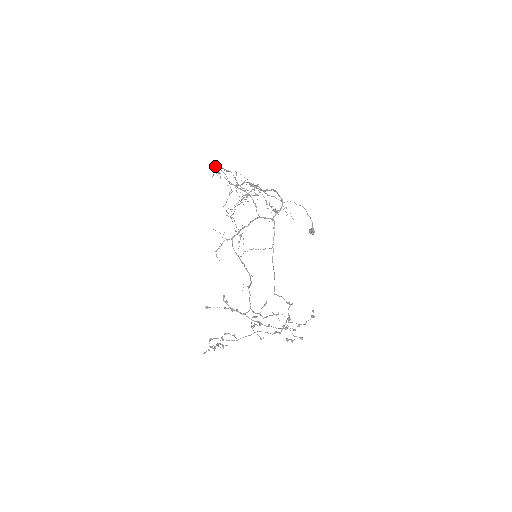
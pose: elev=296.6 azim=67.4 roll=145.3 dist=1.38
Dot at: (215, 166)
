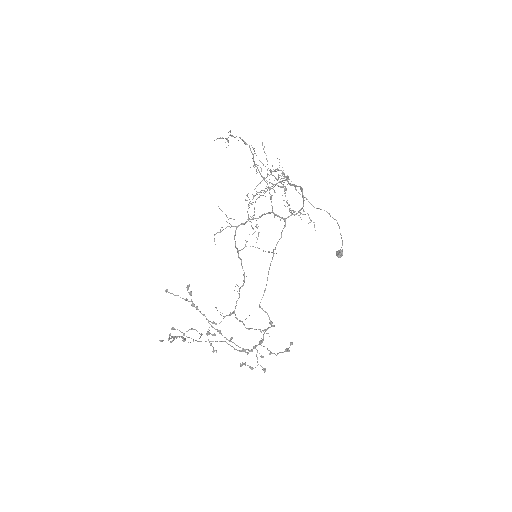
Dot at: (229, 131)
